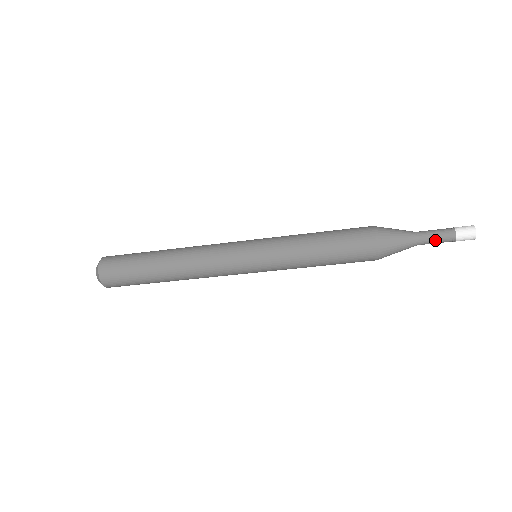
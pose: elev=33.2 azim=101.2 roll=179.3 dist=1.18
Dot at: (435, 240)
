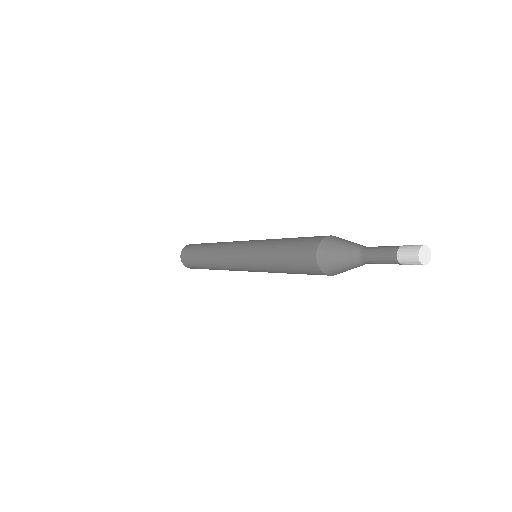
Dot at: occluded
